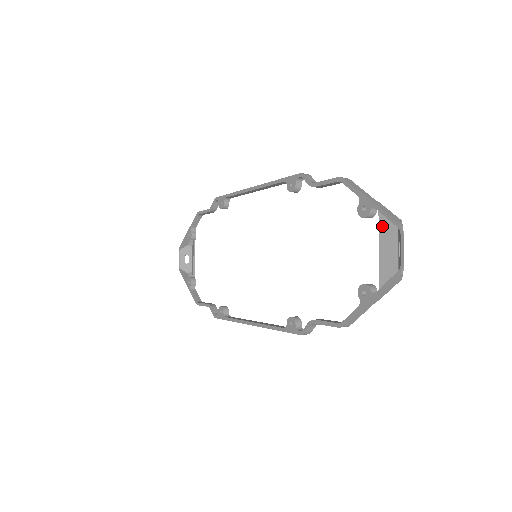
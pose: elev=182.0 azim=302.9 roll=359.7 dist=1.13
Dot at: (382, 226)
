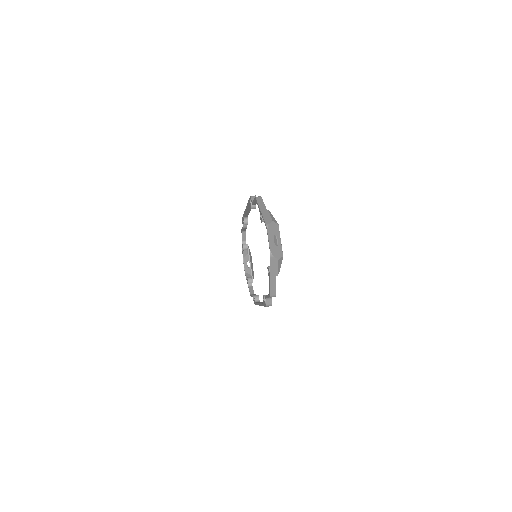
Dot at: occluded
